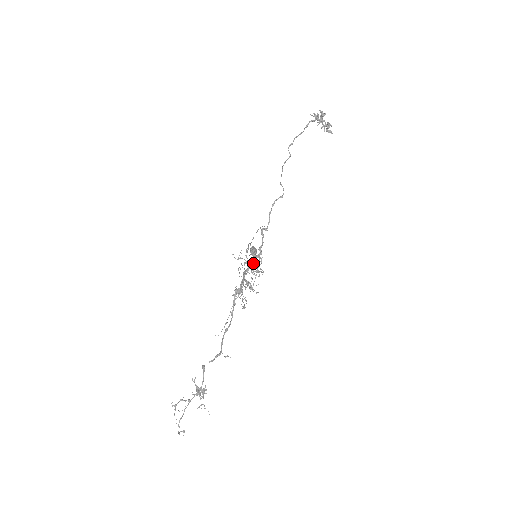
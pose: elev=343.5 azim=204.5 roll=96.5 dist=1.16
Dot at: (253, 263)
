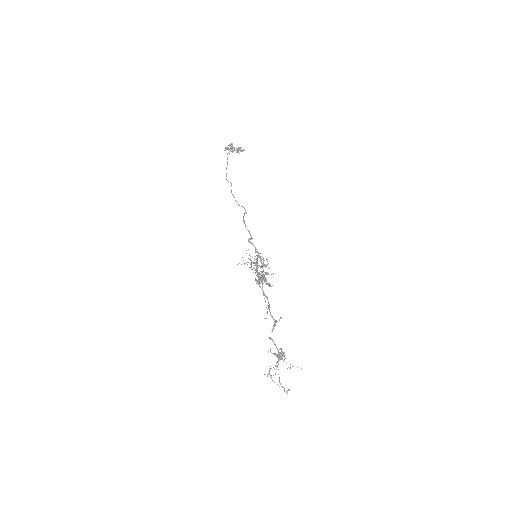
Dot at: occluded
